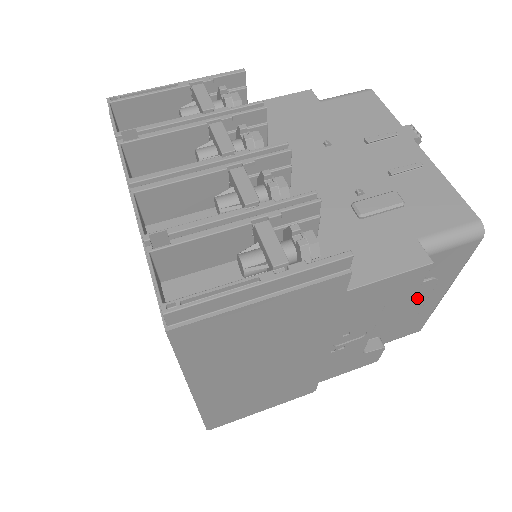
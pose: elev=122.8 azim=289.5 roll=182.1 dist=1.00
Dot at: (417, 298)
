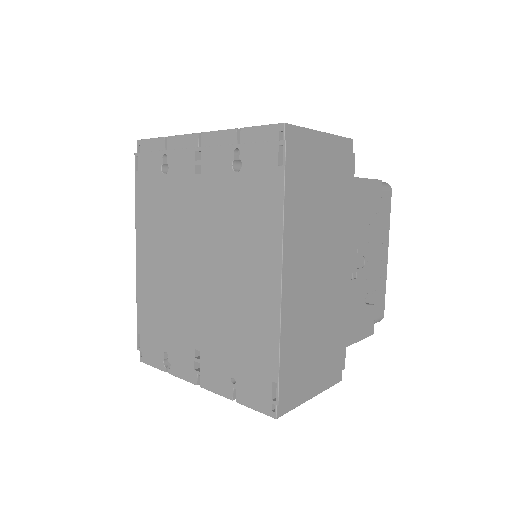
Dot at: (377, 246)
